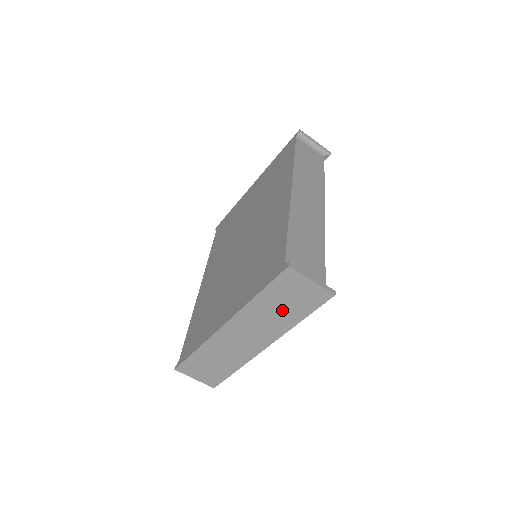
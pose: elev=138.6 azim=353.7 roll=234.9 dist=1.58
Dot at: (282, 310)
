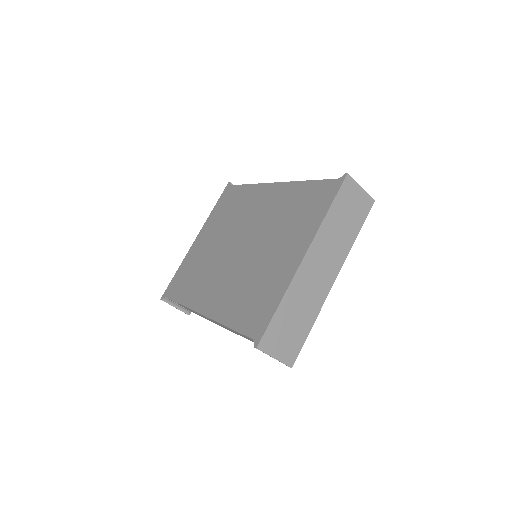
Dot at: (345, 226)
